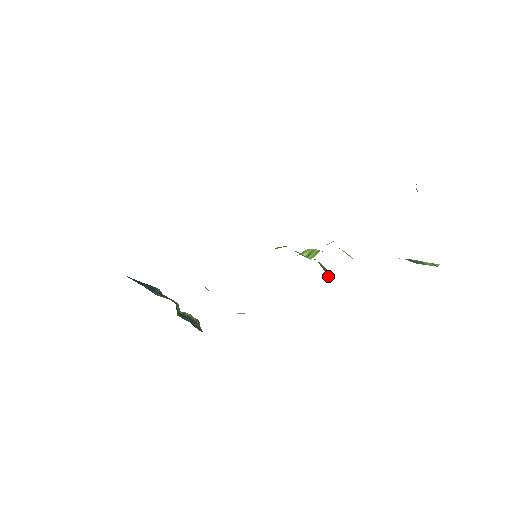
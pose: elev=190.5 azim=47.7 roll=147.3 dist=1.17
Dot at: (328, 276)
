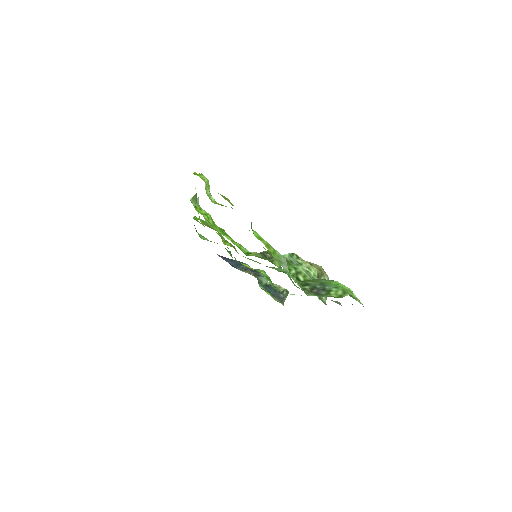
Dot at: occluded
